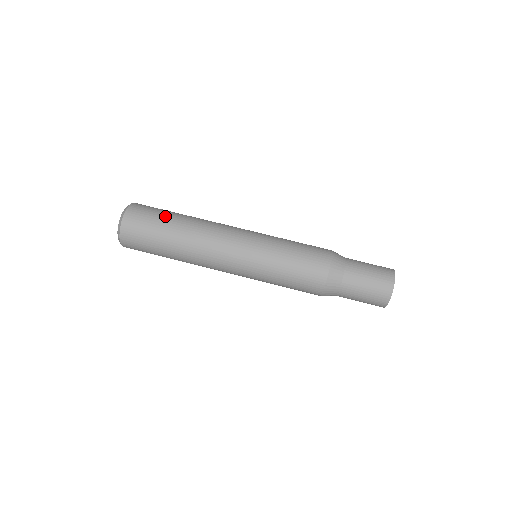
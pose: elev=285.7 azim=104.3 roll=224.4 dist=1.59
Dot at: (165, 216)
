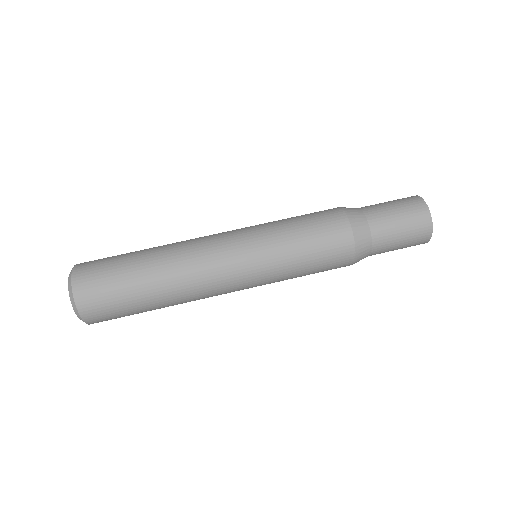
Dot at: (126, 254)
